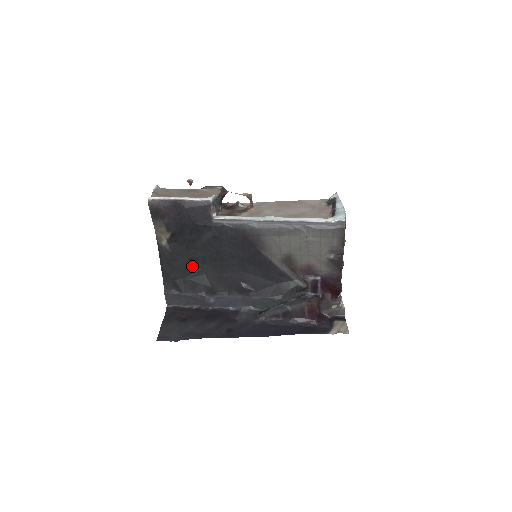
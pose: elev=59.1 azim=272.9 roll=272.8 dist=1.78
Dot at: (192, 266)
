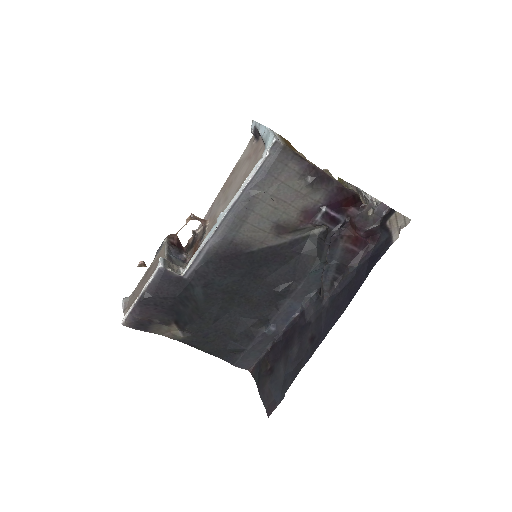
Dot at: (223, 324)
